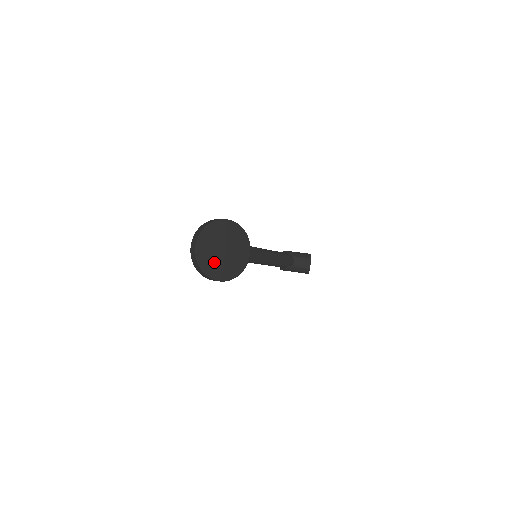
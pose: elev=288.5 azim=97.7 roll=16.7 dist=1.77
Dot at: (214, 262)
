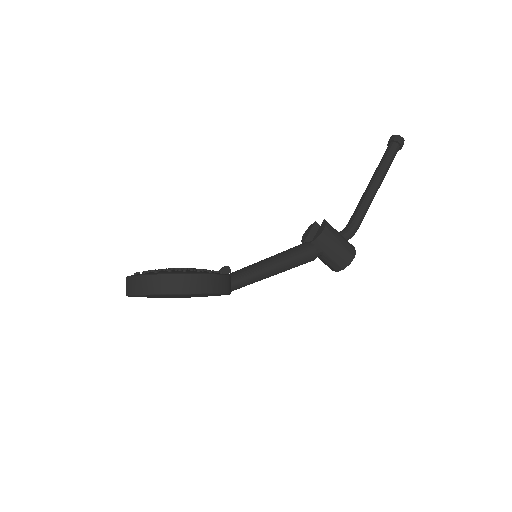
Dot at: occluded
